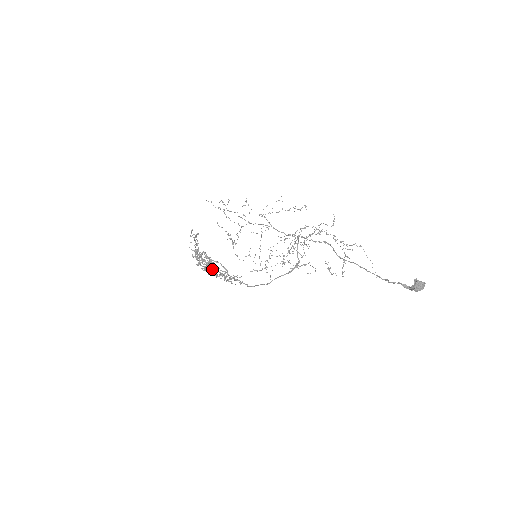
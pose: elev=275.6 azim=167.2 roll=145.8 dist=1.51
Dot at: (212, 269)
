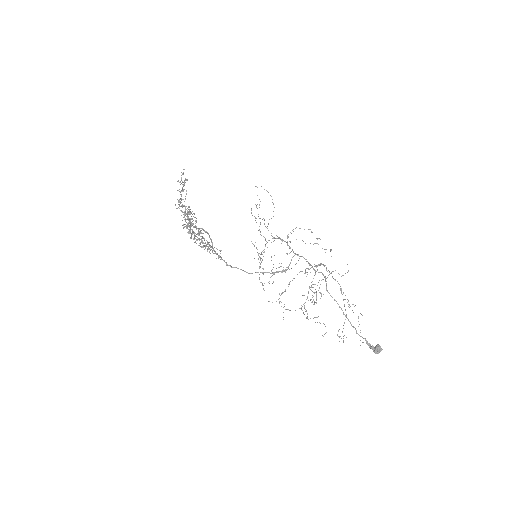
Dot at: occluded
